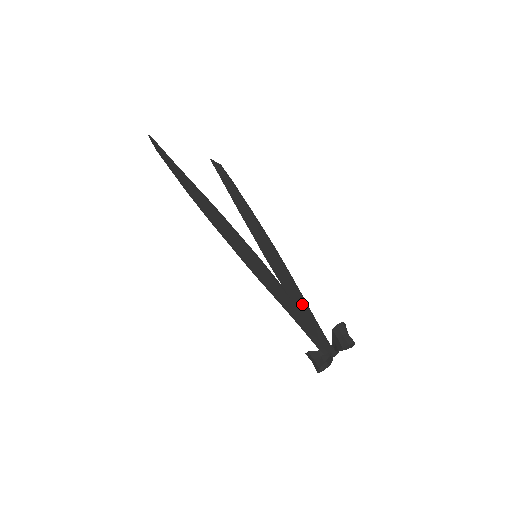
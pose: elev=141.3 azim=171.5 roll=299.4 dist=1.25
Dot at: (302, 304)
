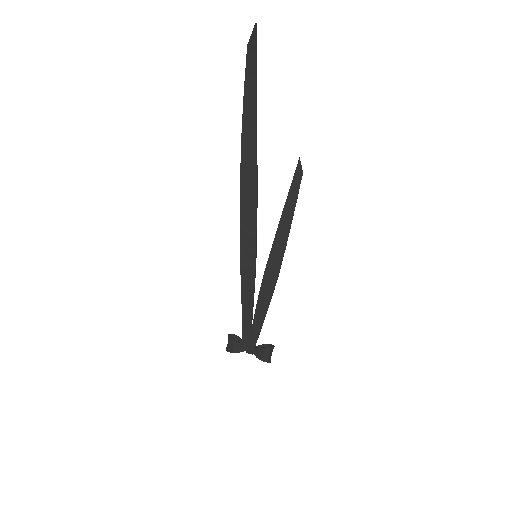
Dot at: (261, 320)
